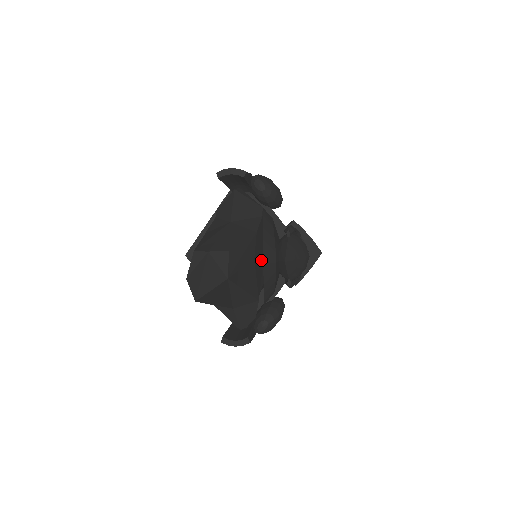
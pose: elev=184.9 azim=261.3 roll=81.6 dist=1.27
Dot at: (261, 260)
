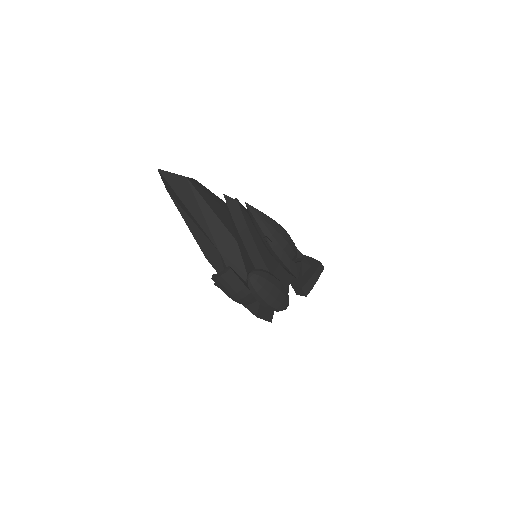
Dot at: occluded
